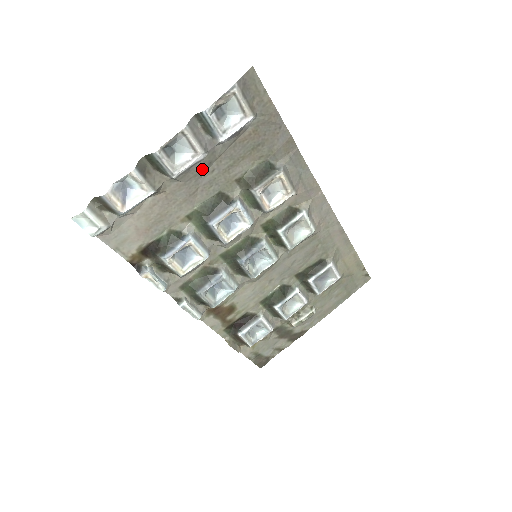
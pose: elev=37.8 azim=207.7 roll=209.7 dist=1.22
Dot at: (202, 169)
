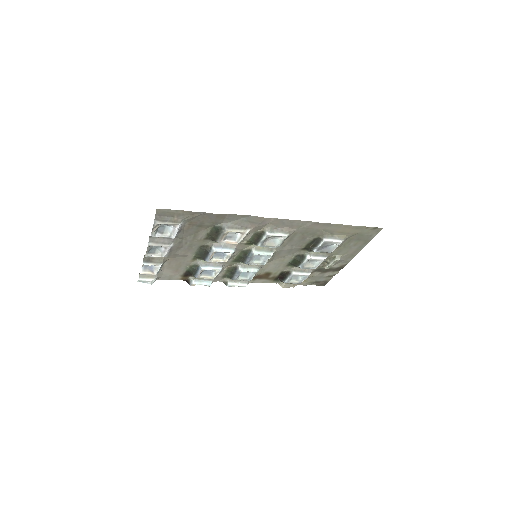
Dot at: (178, 246)
